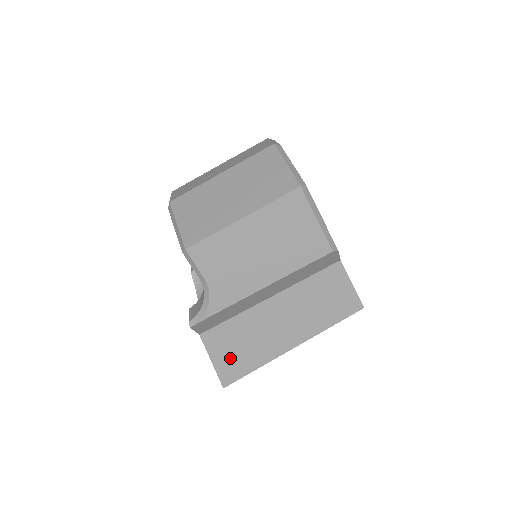
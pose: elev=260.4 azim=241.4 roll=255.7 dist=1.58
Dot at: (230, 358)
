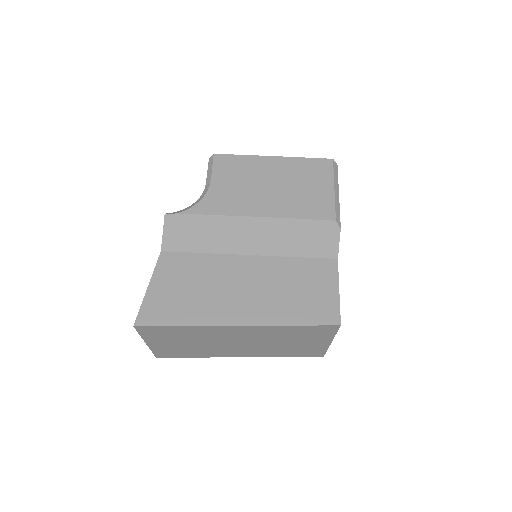
Dot at: (168, 294)
